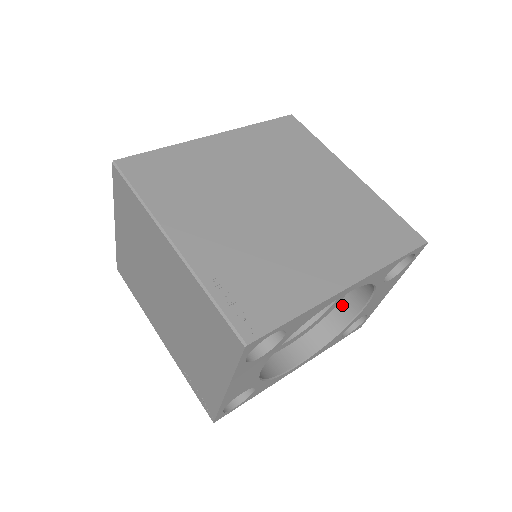
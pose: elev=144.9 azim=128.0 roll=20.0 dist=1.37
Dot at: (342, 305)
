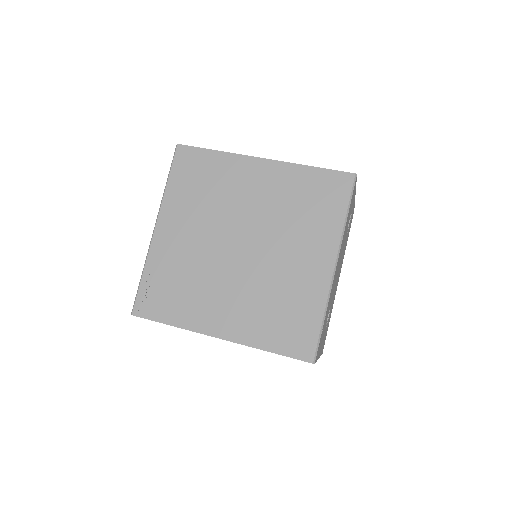
Dot at: occluded
